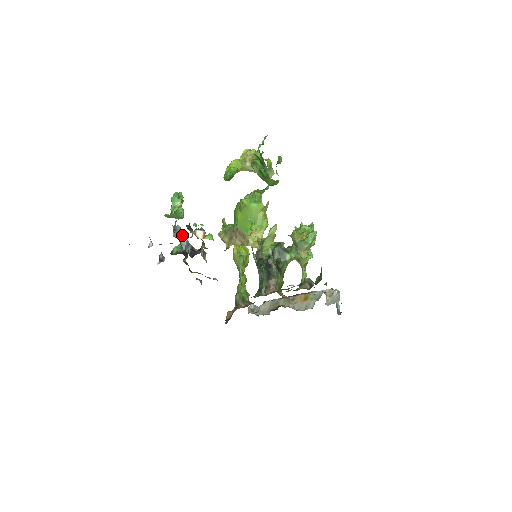
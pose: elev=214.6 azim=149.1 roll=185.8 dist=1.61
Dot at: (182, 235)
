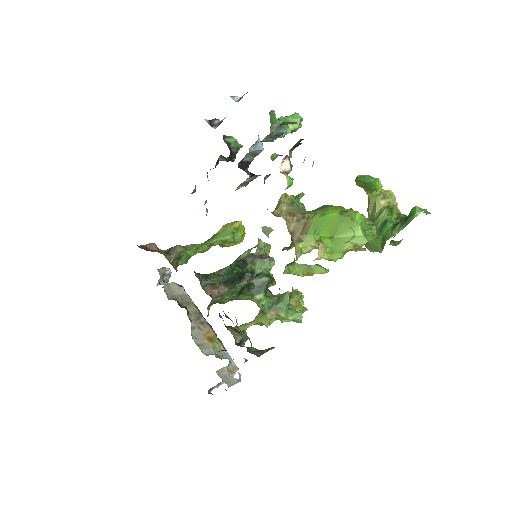
Dot at: (271, 140)
